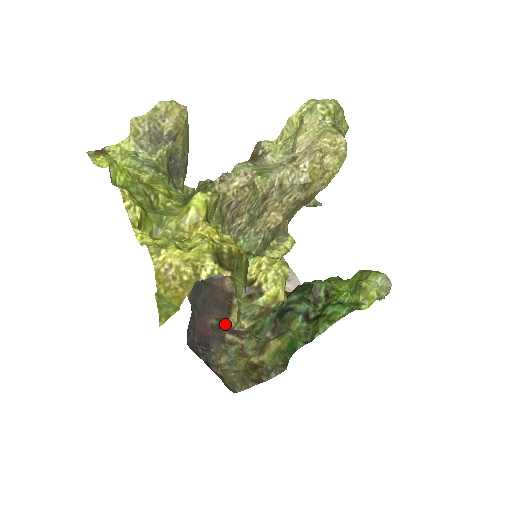
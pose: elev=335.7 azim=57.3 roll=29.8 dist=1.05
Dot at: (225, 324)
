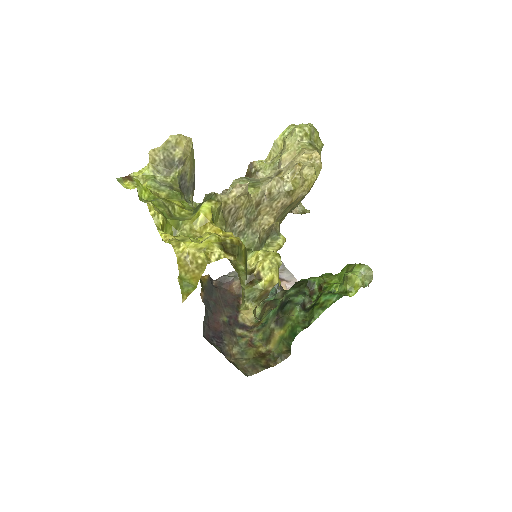
Dot at: (235, 321)
